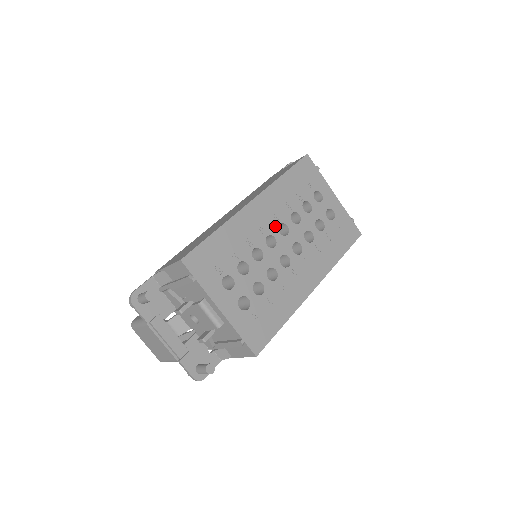
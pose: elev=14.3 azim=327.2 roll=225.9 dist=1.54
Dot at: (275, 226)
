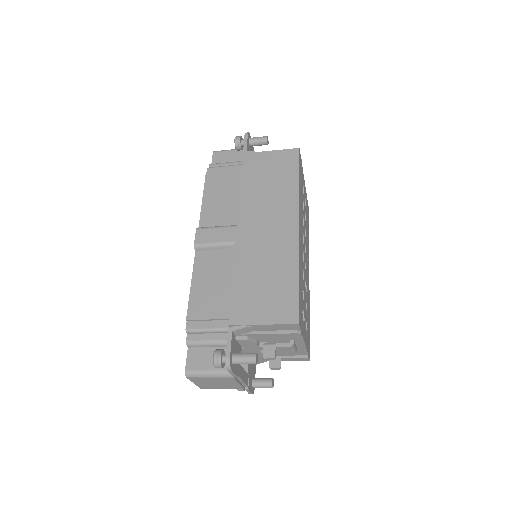
Dot at: occluded
